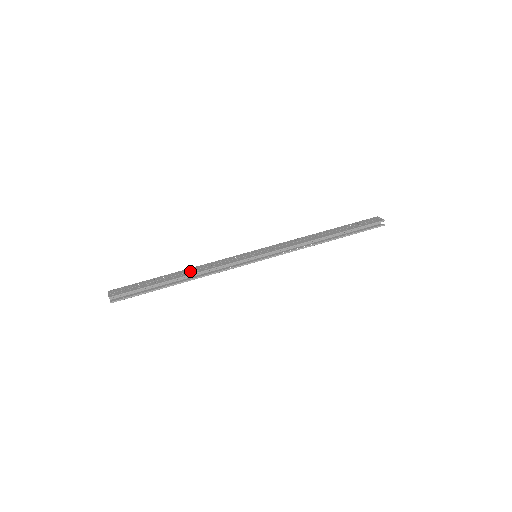
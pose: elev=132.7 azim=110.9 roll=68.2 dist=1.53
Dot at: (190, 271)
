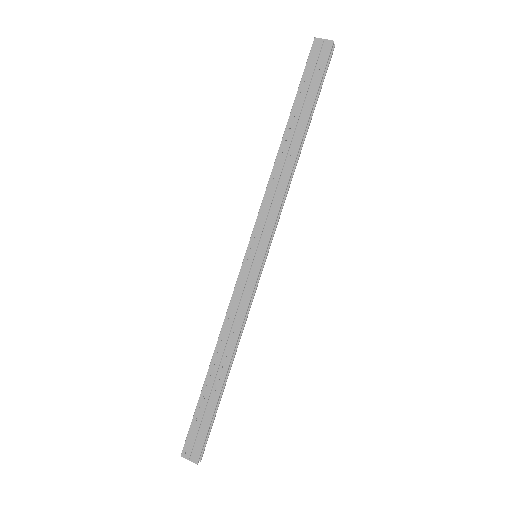
Dot at: (224, 353)
